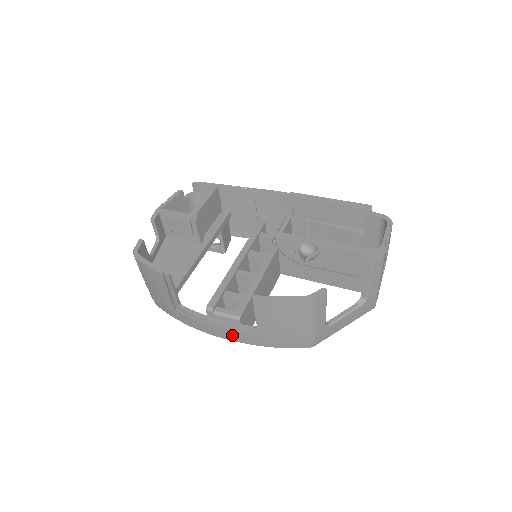
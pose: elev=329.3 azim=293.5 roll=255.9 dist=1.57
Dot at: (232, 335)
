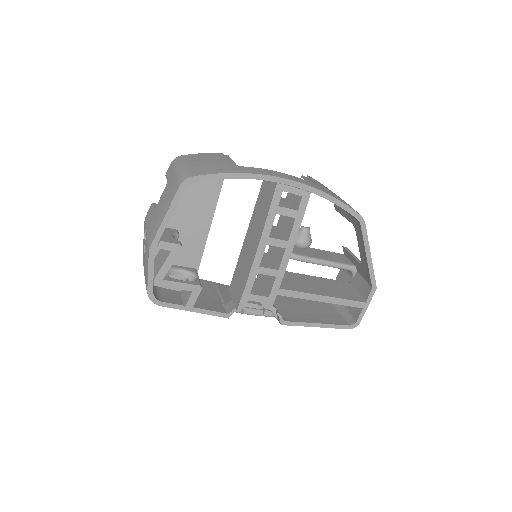
Dot at: (300, 180)
